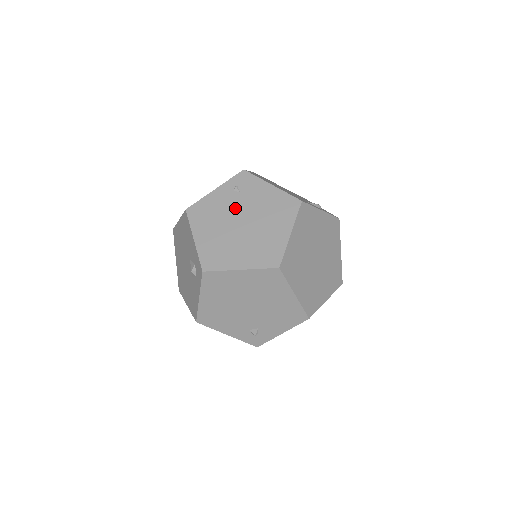
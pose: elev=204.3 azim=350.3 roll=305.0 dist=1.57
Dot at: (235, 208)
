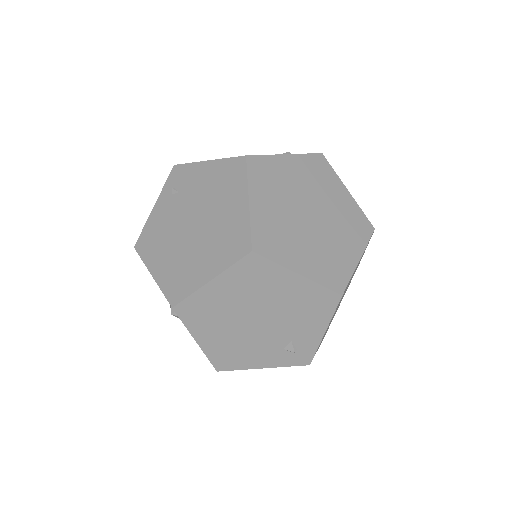
Dot at: (180, 213)
